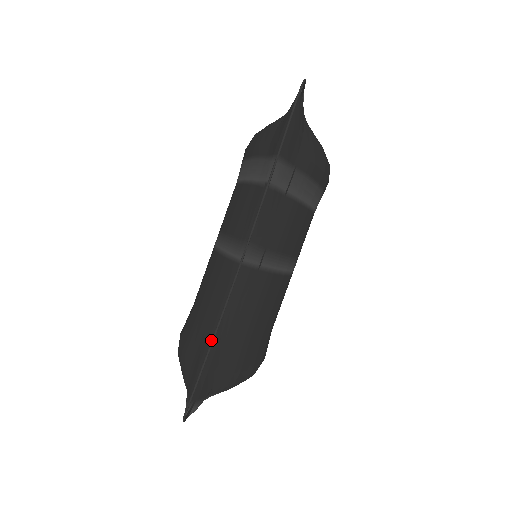
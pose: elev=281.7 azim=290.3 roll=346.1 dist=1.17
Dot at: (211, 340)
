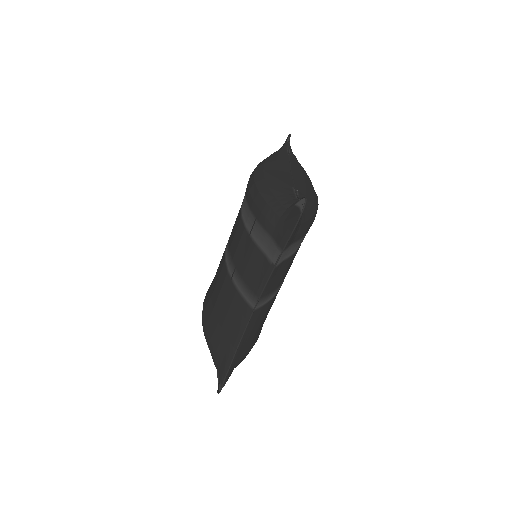
Dot at: (234, 352)
